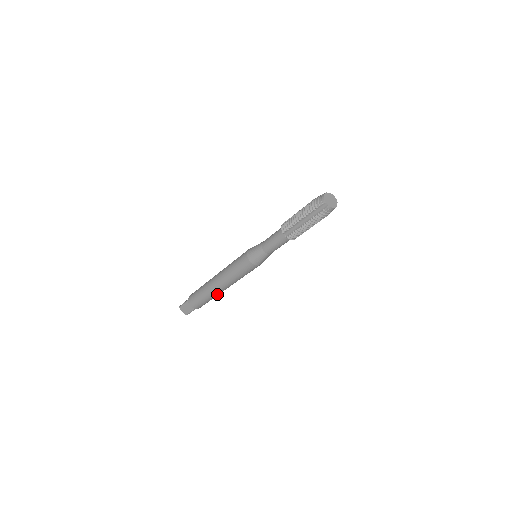
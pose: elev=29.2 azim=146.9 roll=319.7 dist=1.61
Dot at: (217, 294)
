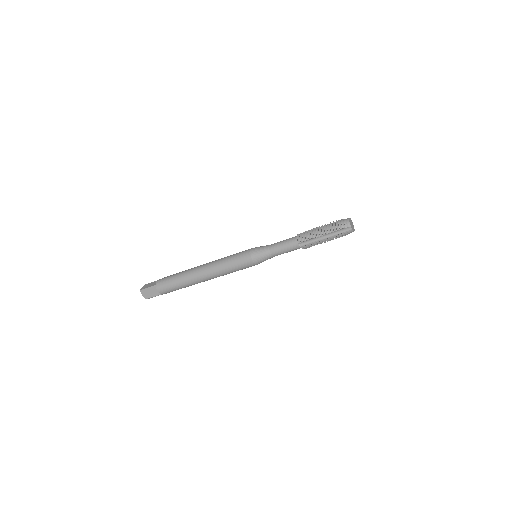
Dot at: occluded
